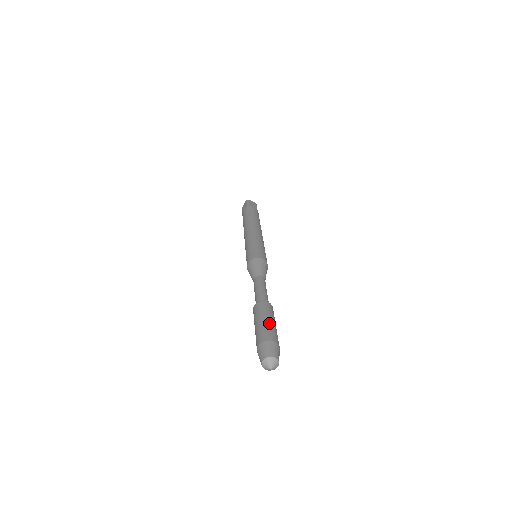
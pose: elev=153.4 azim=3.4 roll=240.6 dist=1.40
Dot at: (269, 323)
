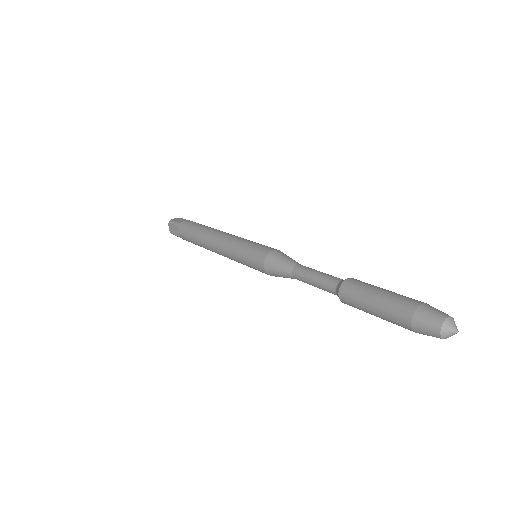
Dot at: (386, 294)
